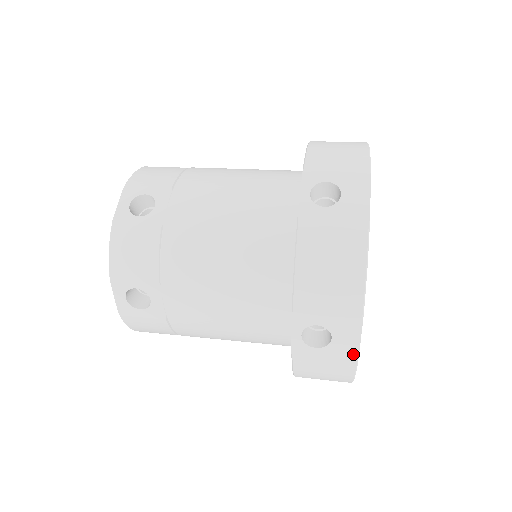
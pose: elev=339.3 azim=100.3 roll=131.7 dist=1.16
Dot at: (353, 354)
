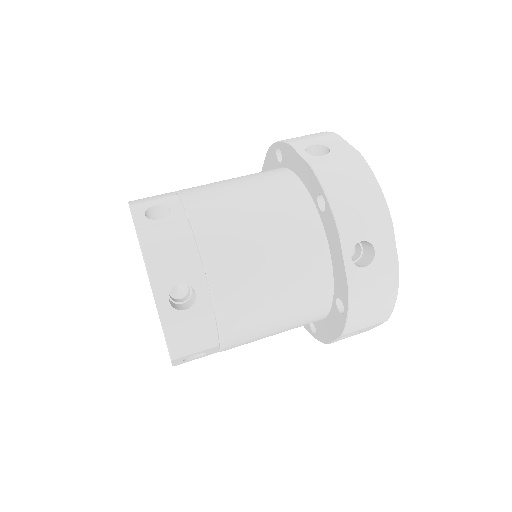
Dot at: (370, 329)
